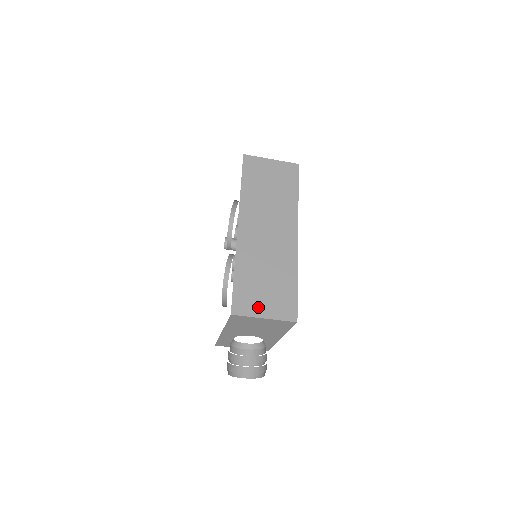
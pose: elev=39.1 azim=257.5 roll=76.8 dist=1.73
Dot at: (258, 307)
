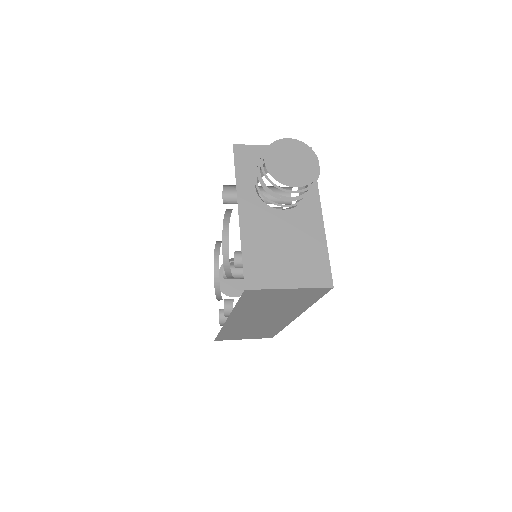
Dot at: (239, 338)
